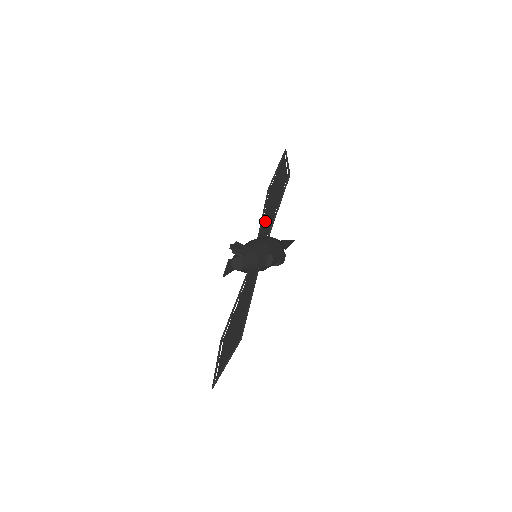
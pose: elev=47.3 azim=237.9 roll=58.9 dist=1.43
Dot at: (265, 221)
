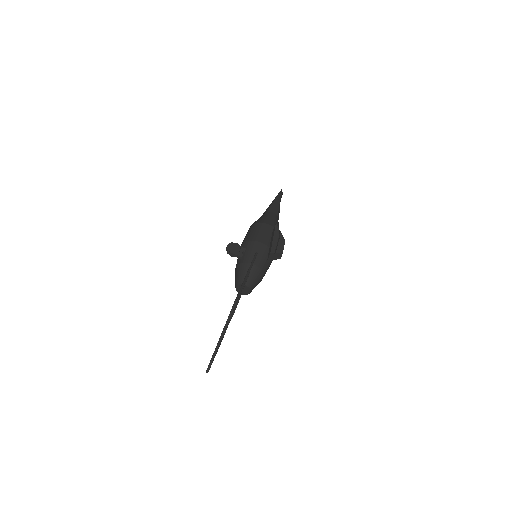
Dot at: occluded
